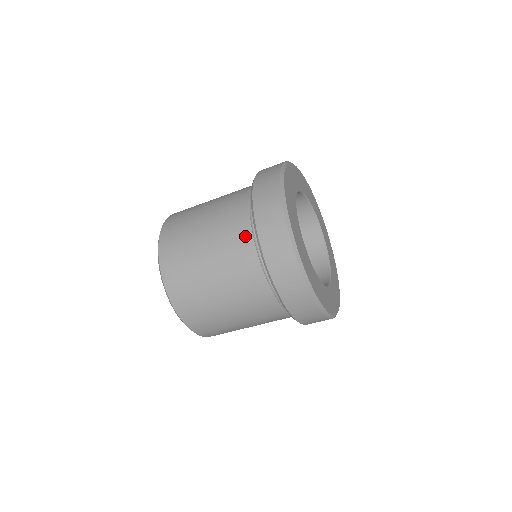
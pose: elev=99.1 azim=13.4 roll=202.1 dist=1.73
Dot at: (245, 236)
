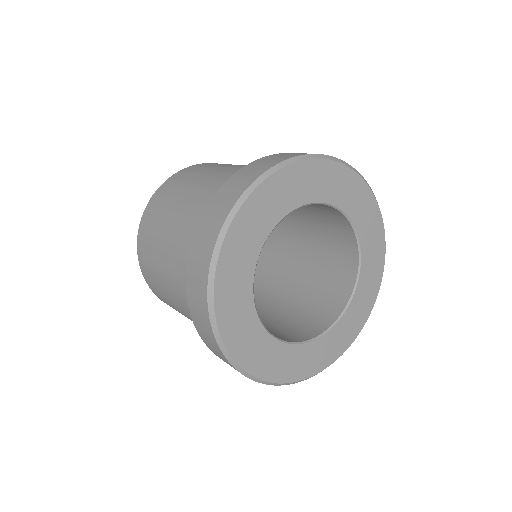
Dot at: occluded
